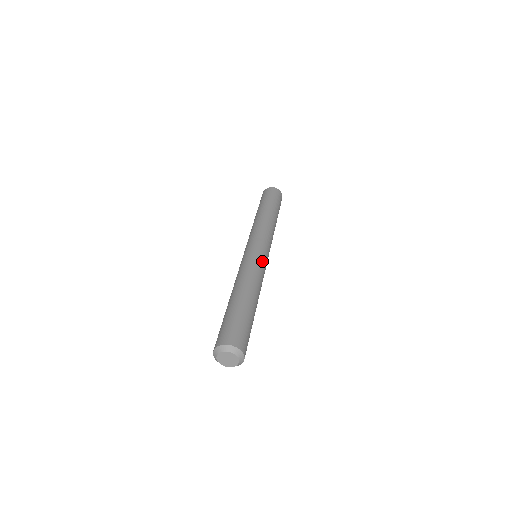
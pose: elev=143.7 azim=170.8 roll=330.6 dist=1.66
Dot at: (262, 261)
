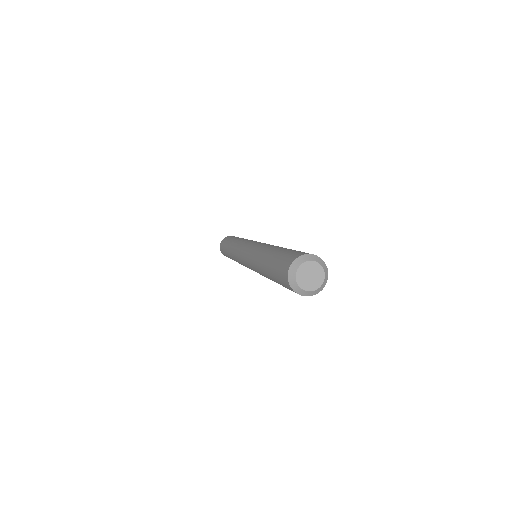
Dot at: occluded
